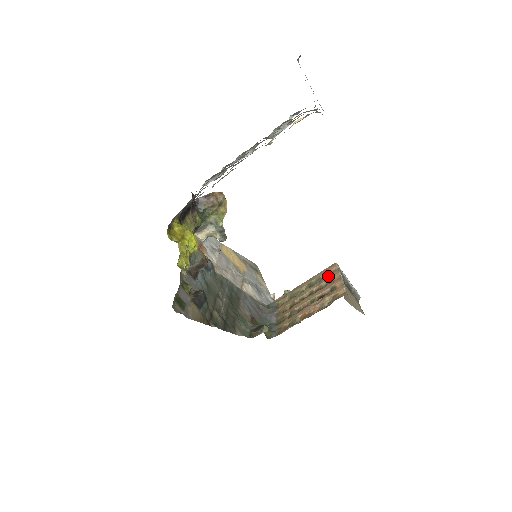
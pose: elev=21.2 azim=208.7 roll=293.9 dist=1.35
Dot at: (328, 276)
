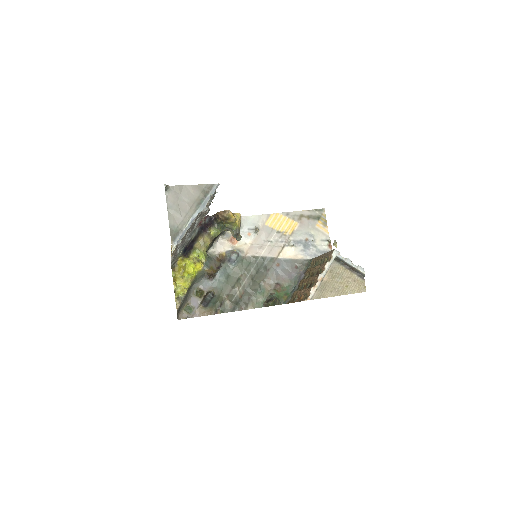
Dot at: (322, 264)
